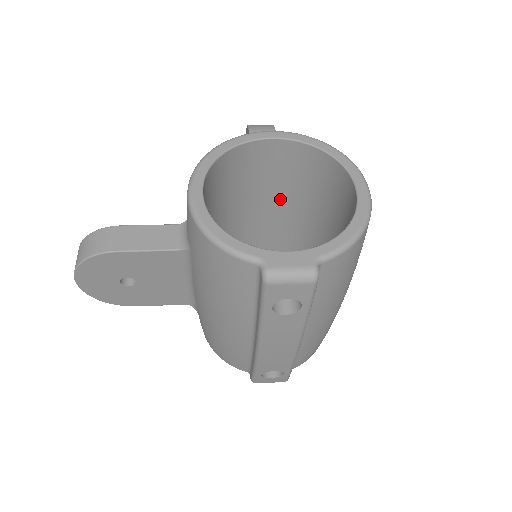
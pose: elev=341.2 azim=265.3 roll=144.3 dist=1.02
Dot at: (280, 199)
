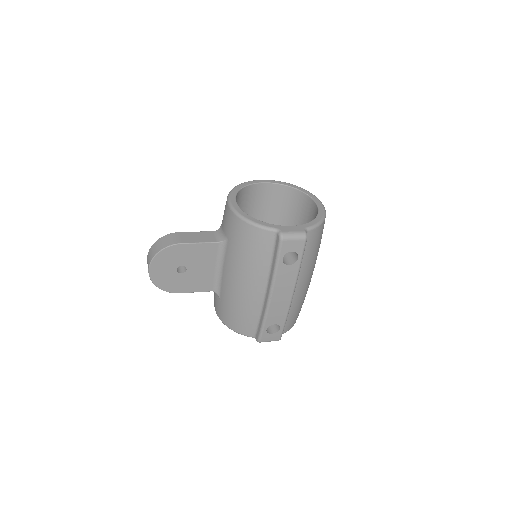
Dot at: occluded
